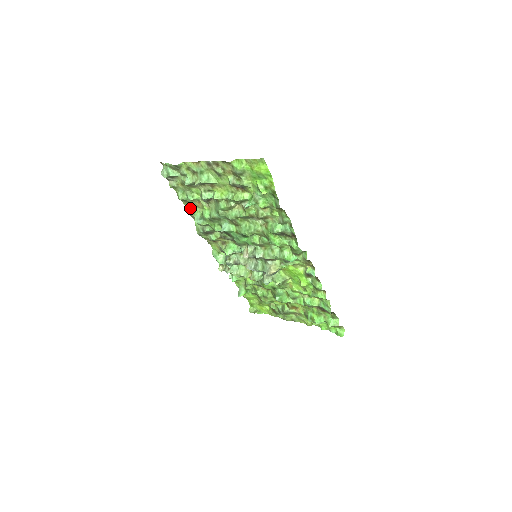
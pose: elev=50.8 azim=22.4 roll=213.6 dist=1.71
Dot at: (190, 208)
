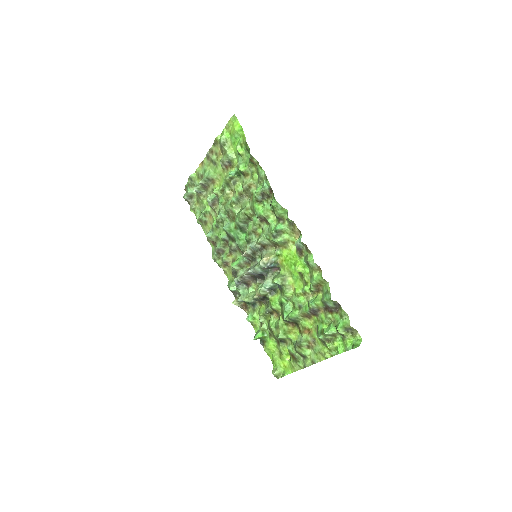
Dot at: (207, 231)
